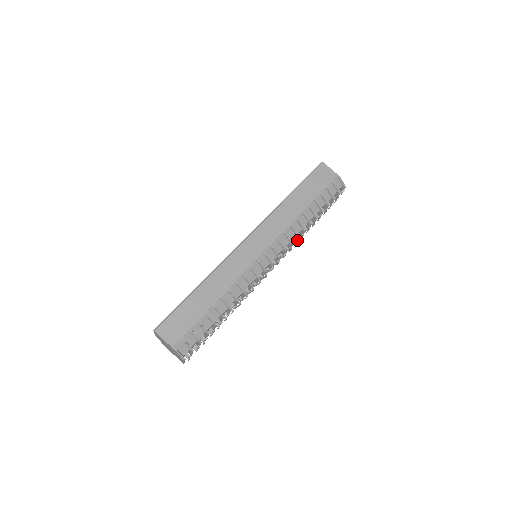
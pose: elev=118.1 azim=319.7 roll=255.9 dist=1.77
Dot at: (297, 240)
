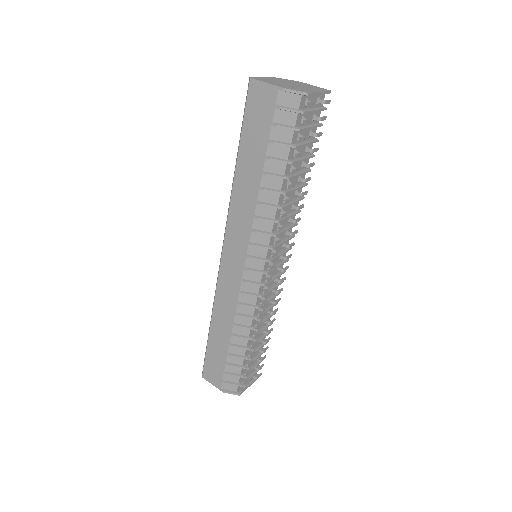
Dot at: occluded
